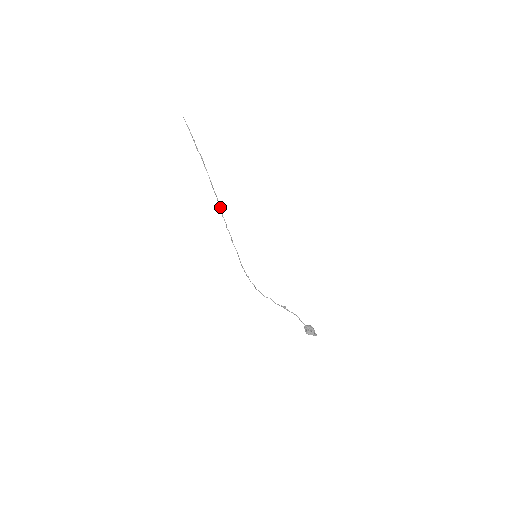
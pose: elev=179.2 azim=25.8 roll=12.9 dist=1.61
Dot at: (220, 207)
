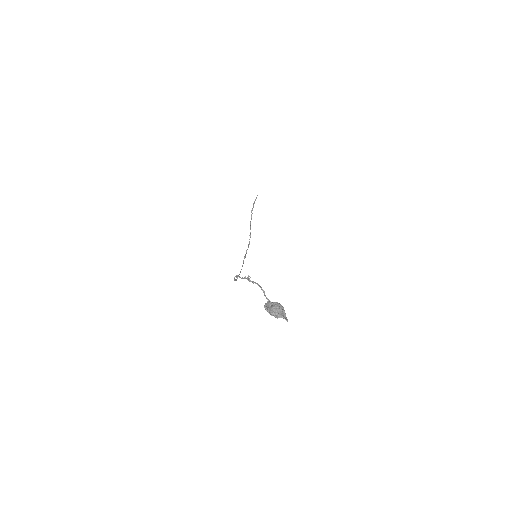
Dot at: (250, 237)
